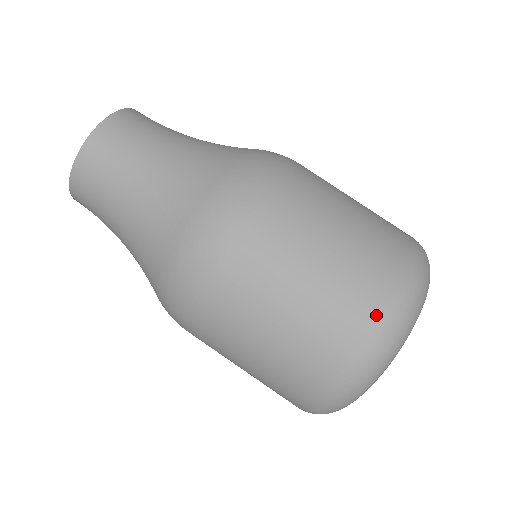
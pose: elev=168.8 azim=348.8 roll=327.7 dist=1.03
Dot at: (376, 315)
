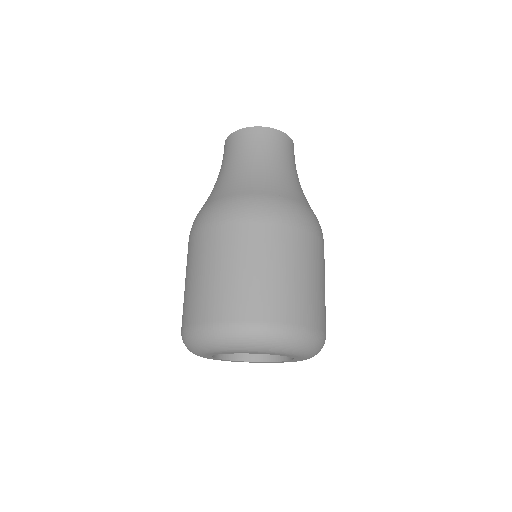
Dot at: (312, 323)
